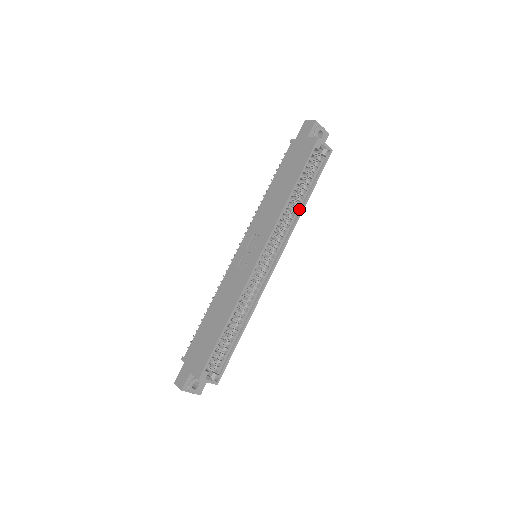
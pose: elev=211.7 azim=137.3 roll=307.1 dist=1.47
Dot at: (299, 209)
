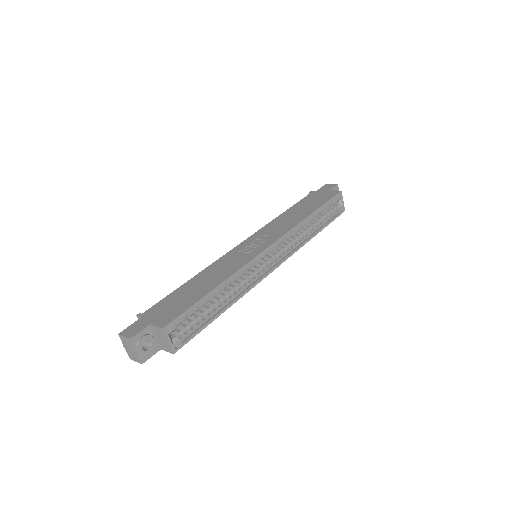
Dot at: (308, 236)
